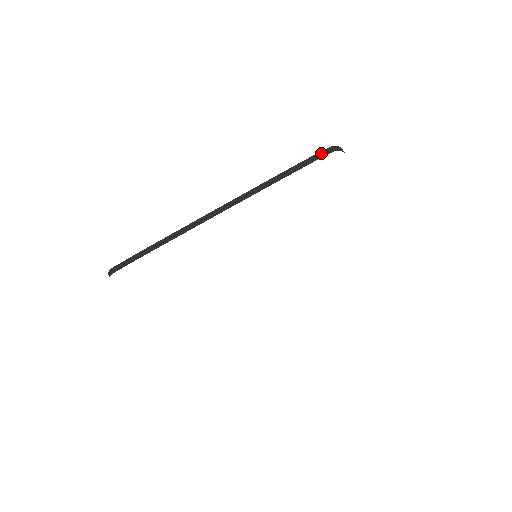
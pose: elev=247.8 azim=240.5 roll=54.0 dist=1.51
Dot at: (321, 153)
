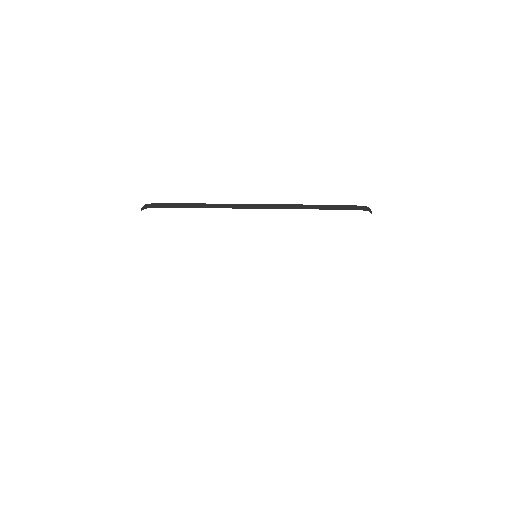
Dot at: (357, 207)
